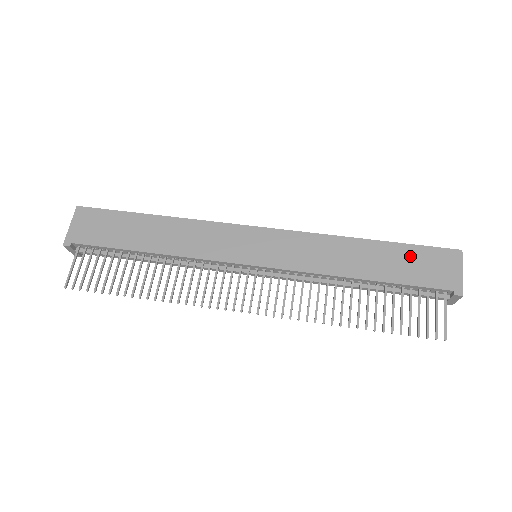
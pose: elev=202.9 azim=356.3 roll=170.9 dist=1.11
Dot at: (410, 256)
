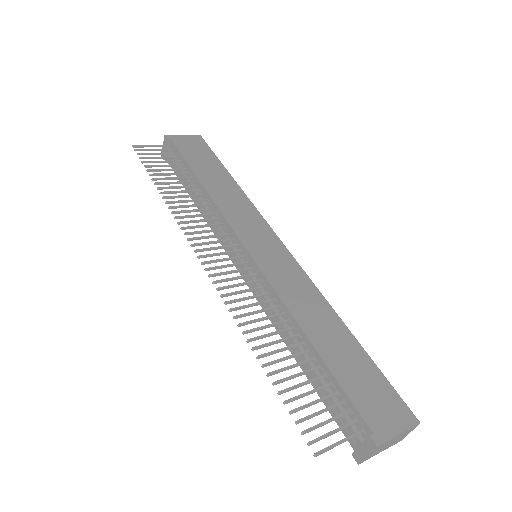
Dot at: (368, 373)
